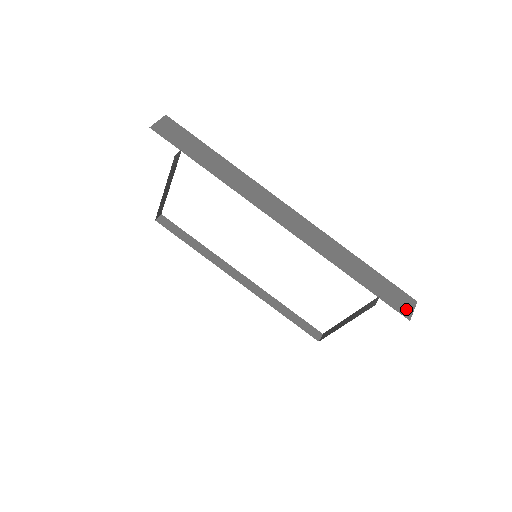
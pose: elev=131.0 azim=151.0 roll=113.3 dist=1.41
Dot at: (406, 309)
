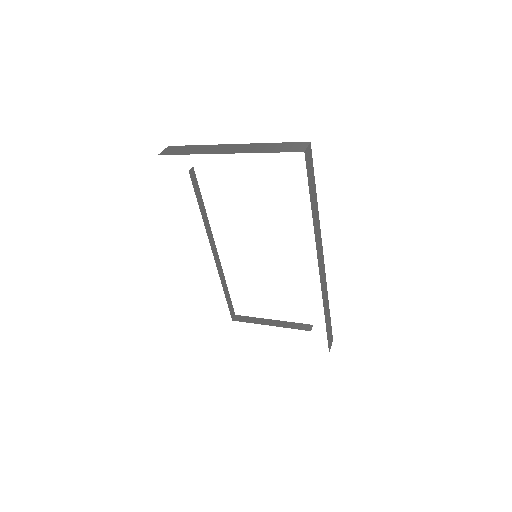
Dot at: (330, 345)
